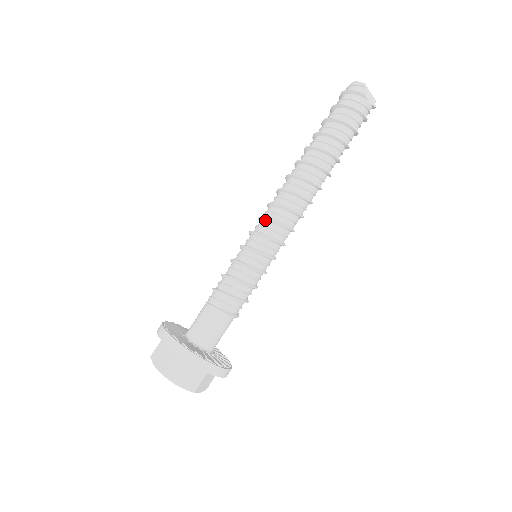
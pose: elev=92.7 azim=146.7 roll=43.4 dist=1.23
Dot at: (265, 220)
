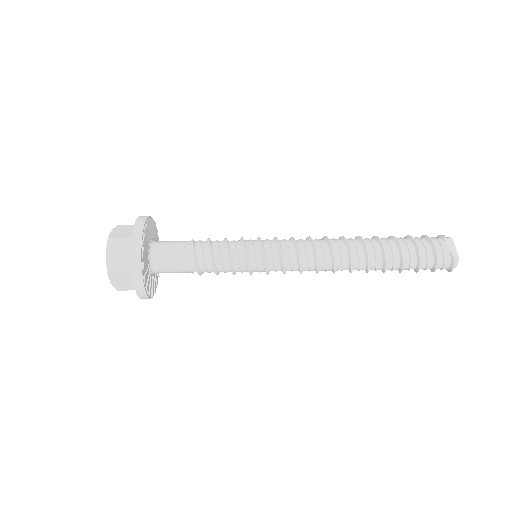
Dot at: occluded
